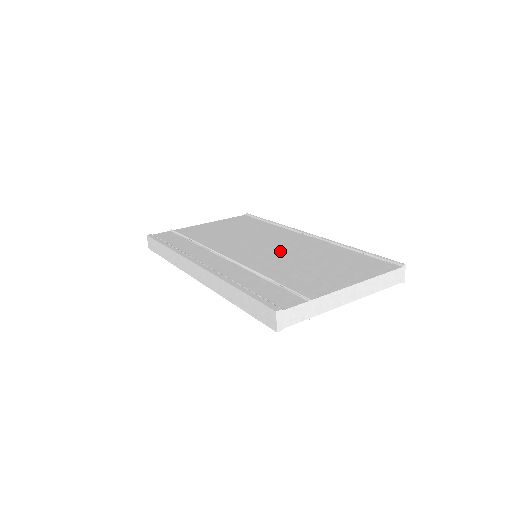
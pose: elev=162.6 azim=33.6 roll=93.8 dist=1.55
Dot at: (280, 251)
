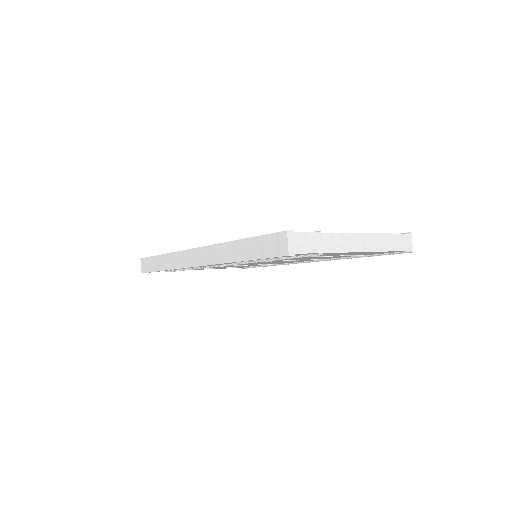
Dot at: occluded
